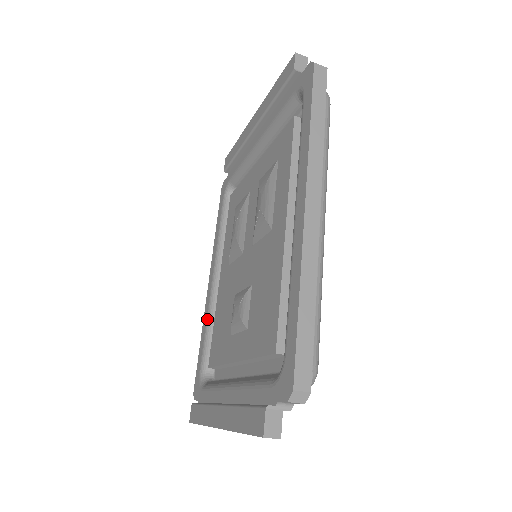
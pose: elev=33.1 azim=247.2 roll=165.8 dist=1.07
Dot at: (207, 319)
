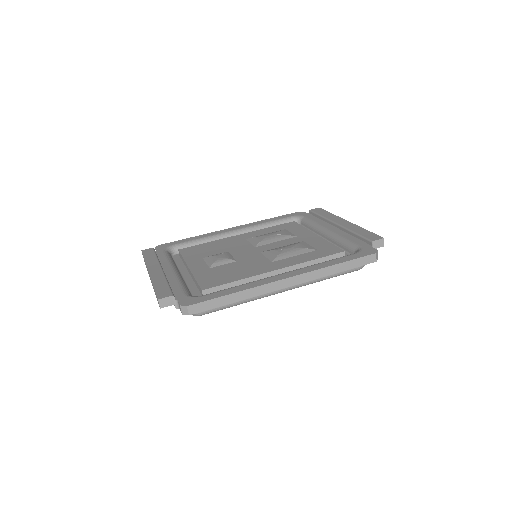
Dot at: (208, 236)
